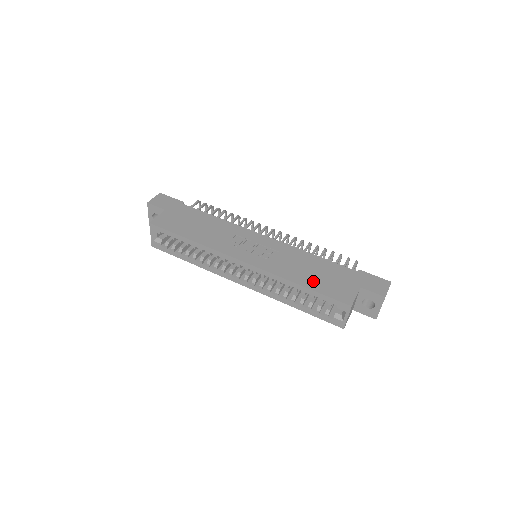
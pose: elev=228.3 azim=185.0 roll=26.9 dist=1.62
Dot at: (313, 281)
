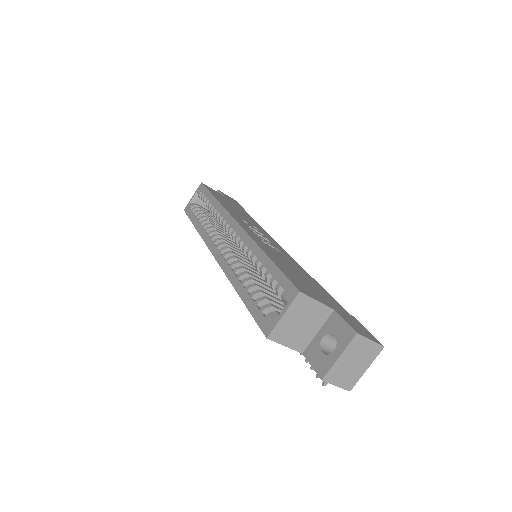
Dot at: (284, 266)
